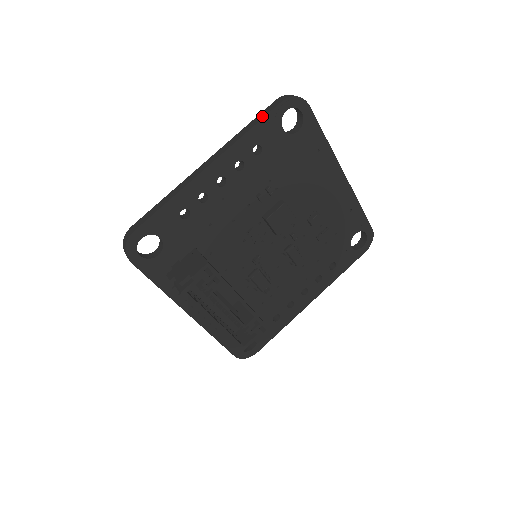
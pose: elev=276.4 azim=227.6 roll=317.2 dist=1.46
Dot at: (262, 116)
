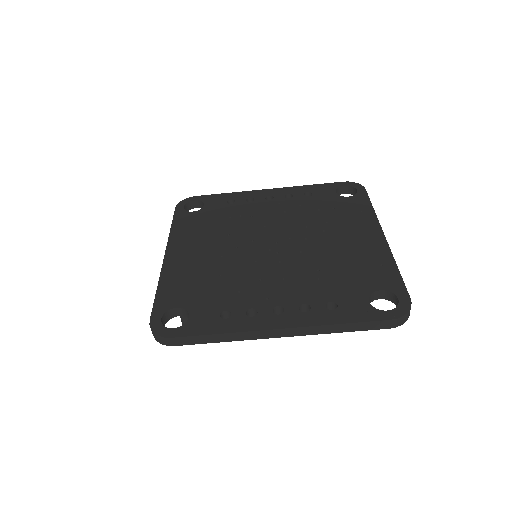
Dot at: (362, 329)
